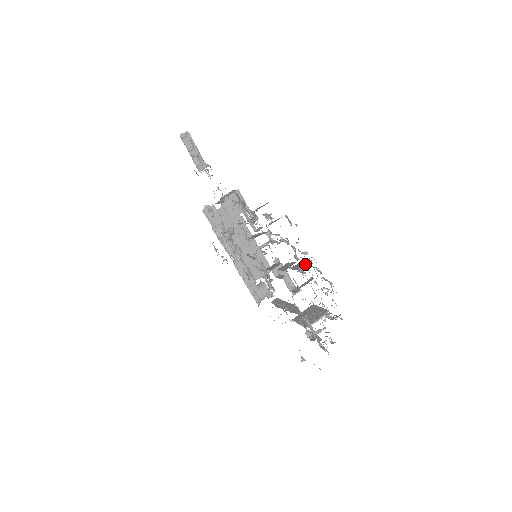
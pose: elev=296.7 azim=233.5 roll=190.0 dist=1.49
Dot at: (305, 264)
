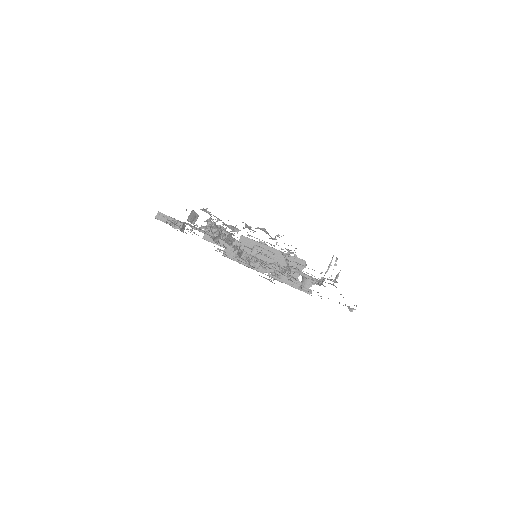
Dot at: (233, 229)
